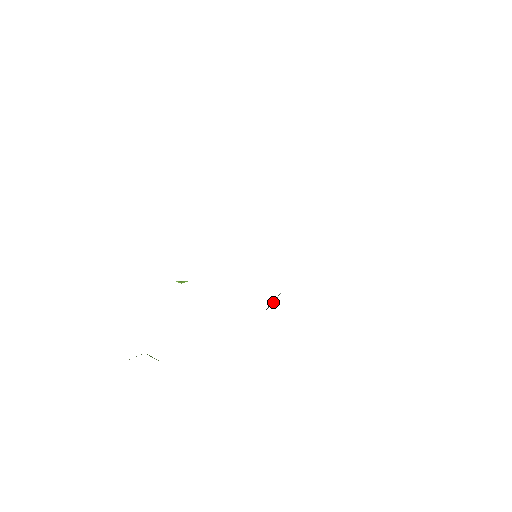
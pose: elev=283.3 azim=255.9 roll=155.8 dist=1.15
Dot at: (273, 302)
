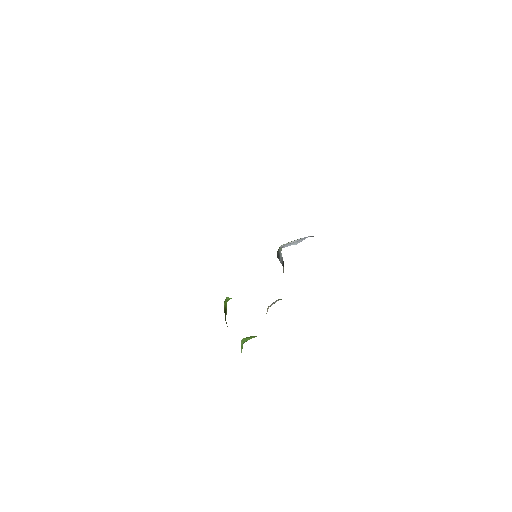
Dot at: (282, 259)
